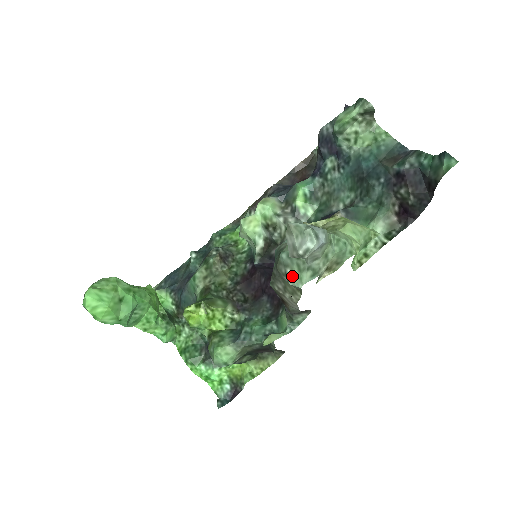
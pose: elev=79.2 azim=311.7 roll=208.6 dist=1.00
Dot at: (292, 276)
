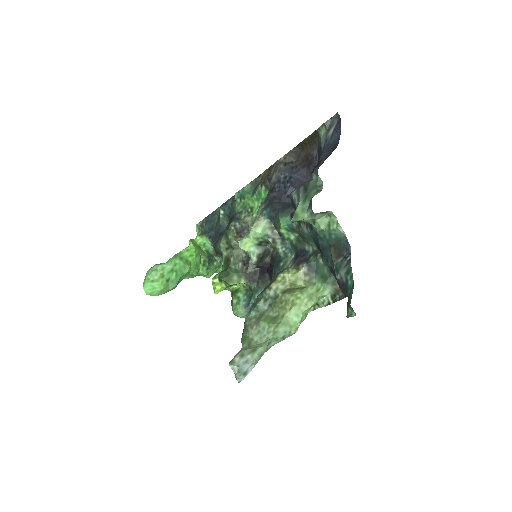
Dot at: occluded
